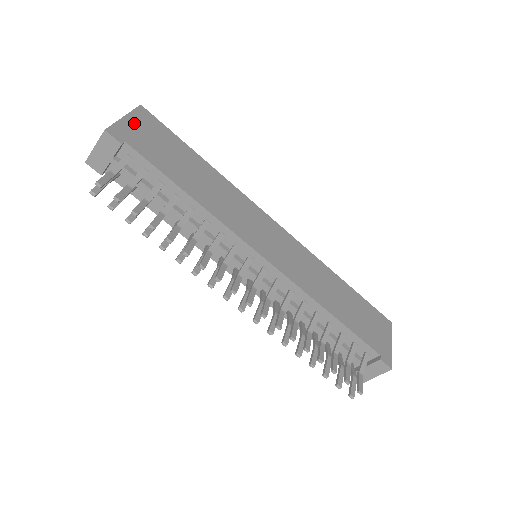
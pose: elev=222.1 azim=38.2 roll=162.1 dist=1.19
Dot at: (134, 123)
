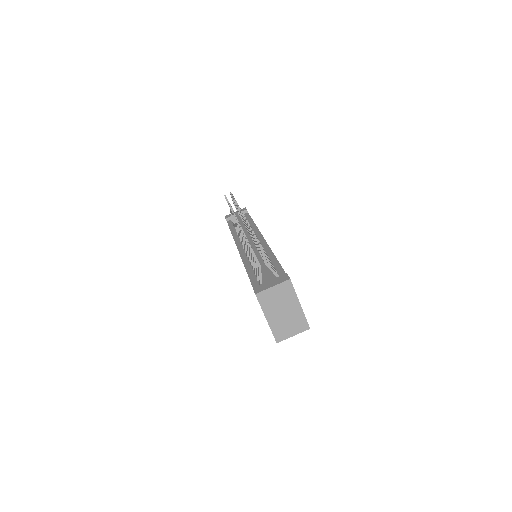
Dot at: occluded
